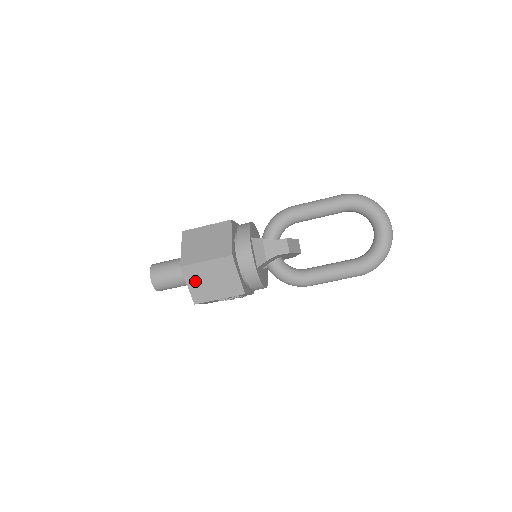
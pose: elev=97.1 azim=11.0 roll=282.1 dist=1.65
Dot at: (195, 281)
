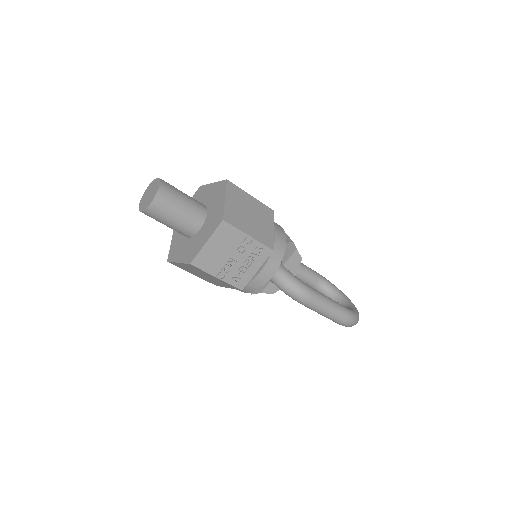
Dot at: (234, 202)
